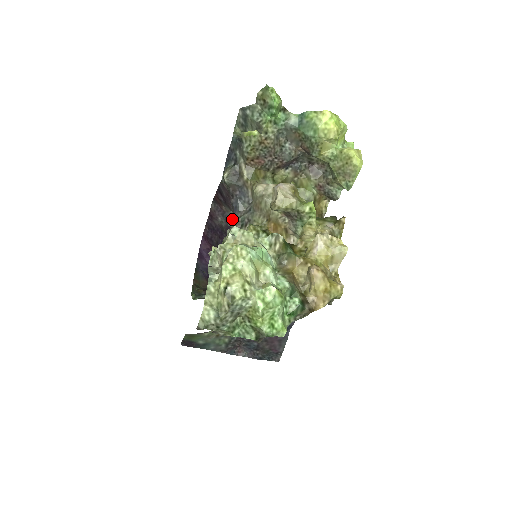
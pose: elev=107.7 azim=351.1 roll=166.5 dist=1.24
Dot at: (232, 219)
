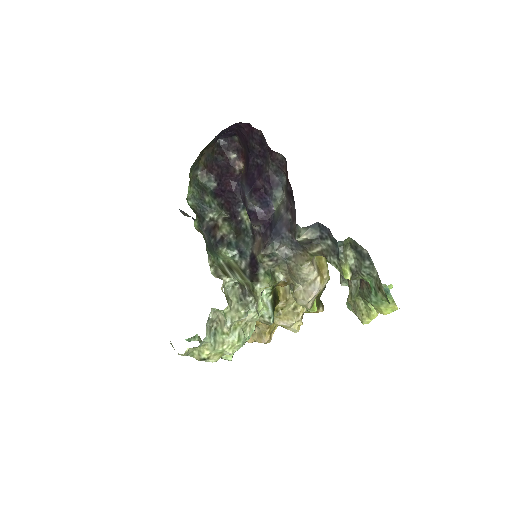
Dot at: (269, 248)
